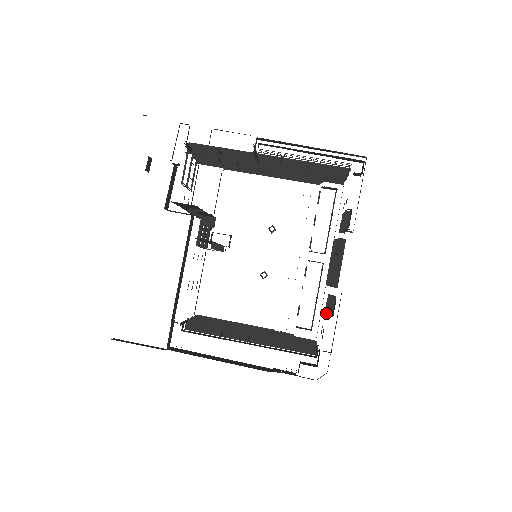
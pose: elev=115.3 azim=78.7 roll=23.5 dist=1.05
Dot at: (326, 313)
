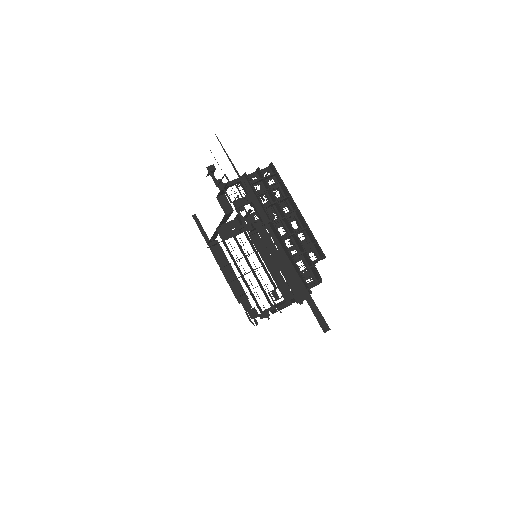
Dot at: occluded
